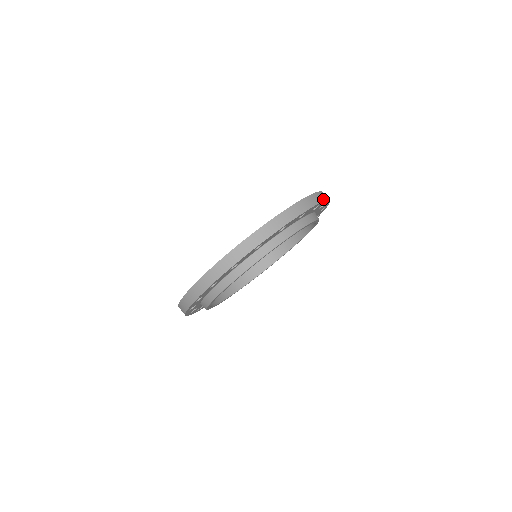
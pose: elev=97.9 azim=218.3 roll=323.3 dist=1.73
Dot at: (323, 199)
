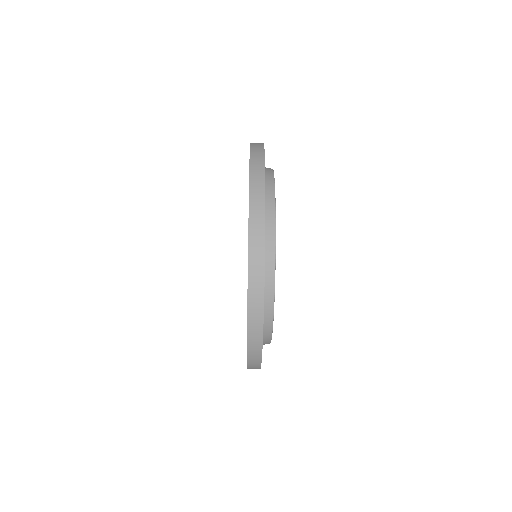
Dot at: (260, 315)
